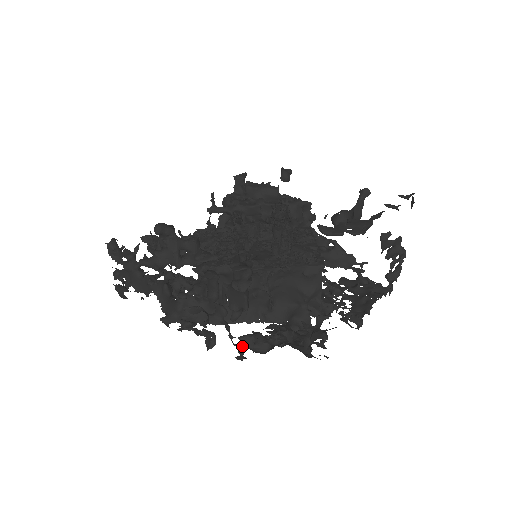
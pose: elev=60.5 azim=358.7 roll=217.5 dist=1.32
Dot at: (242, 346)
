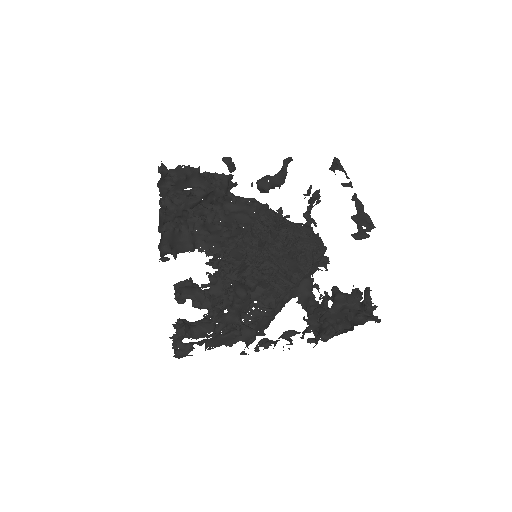
Dot at: (327, 337)
